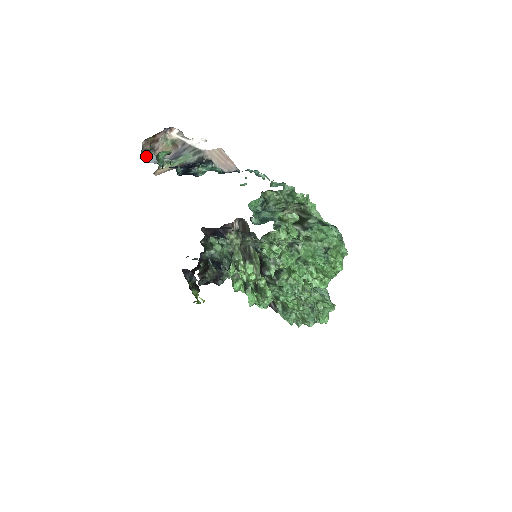
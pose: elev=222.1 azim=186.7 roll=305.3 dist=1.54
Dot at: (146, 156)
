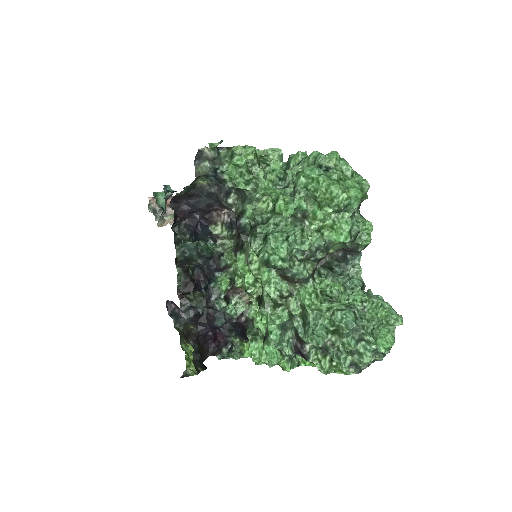
Dot at: (155, 215)
